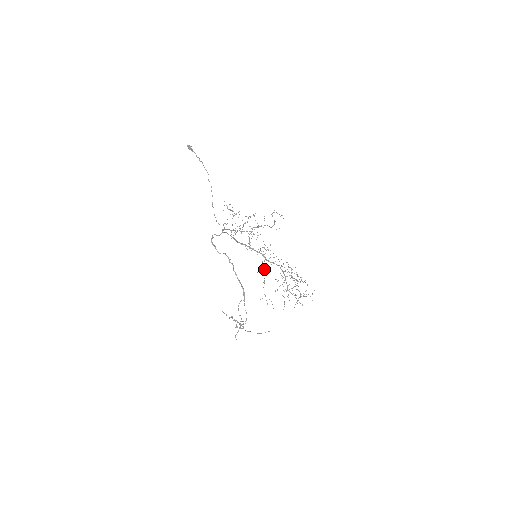
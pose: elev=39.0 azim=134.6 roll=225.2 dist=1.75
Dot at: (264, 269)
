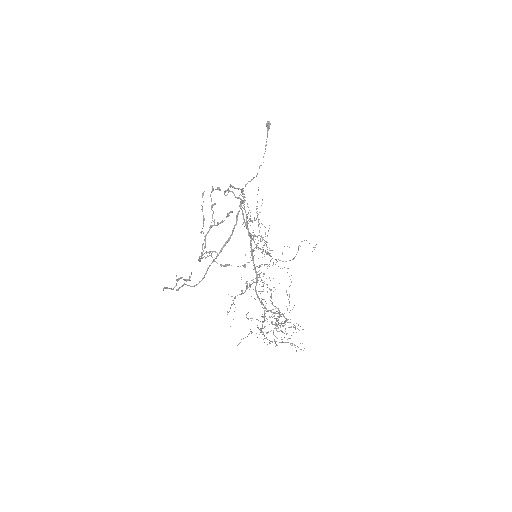
Dot at: (249, 286)
